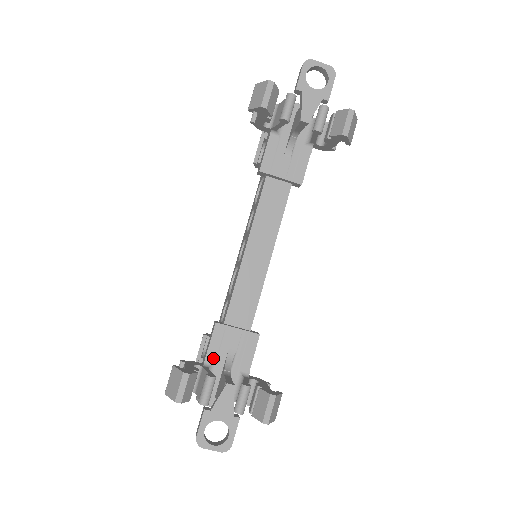
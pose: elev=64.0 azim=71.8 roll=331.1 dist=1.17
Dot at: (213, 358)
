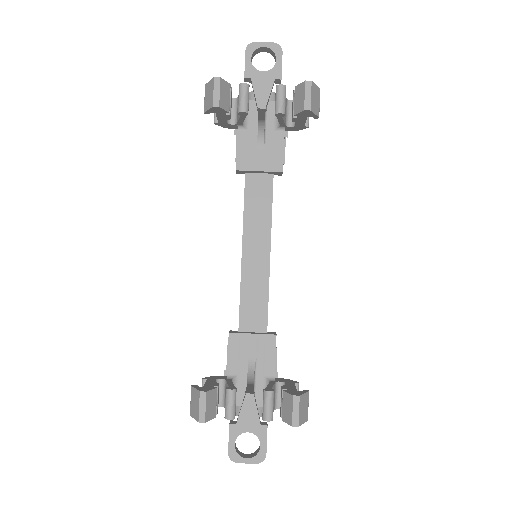
Dot at: (235, 369)
